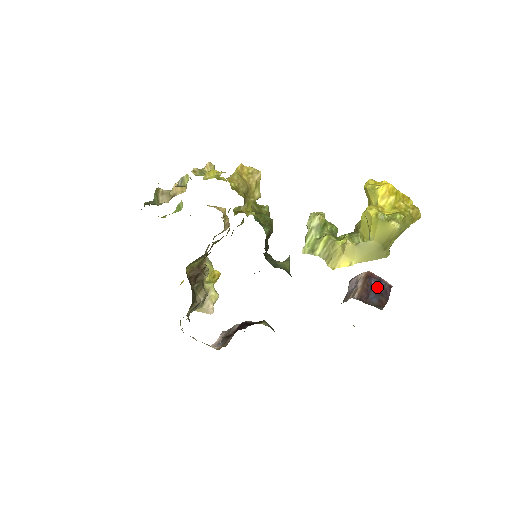
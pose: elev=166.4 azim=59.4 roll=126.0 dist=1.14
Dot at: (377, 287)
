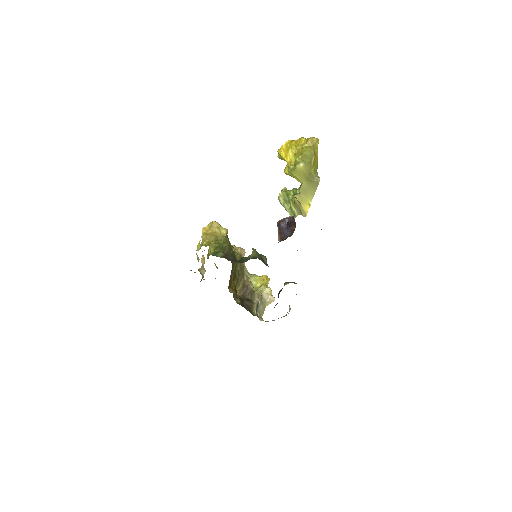
Dot at: (287, 224)
